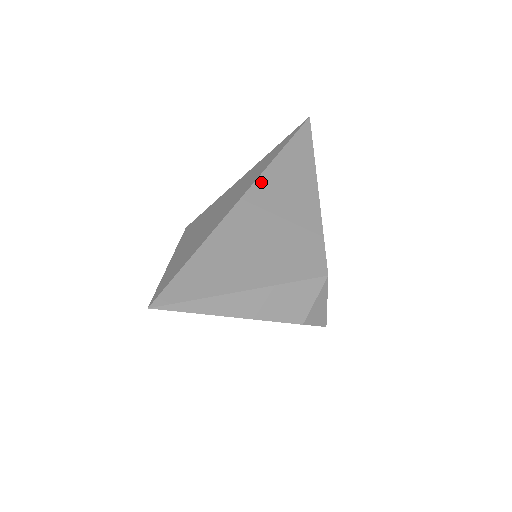
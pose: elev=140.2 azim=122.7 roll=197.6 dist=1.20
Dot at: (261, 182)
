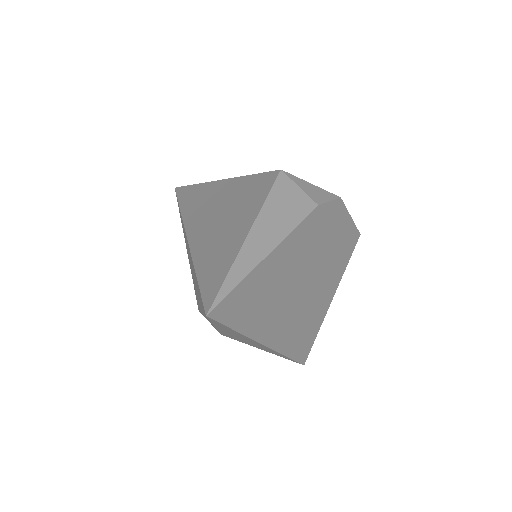
Dot at: (187, 221)
